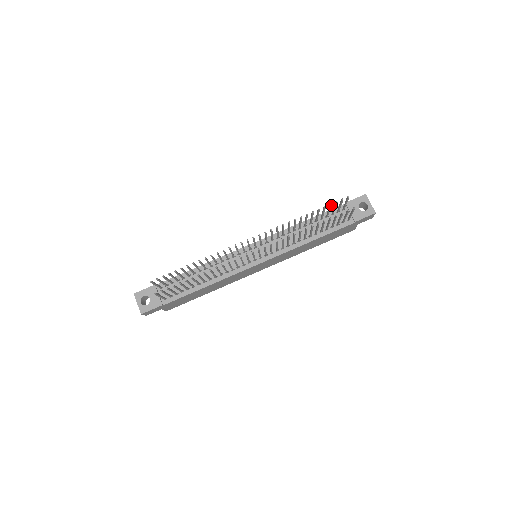
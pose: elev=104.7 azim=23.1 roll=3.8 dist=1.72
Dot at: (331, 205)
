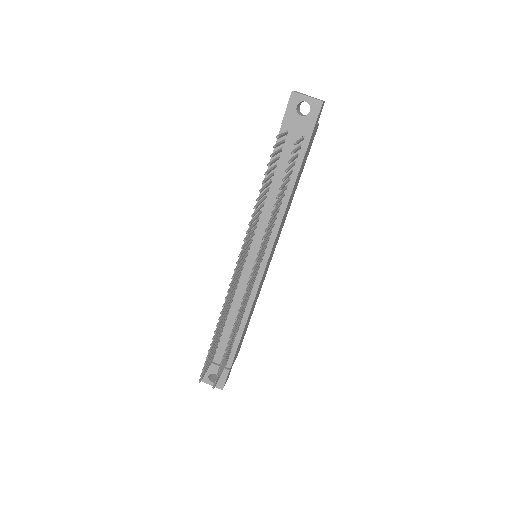
Dot at: (270, 164)
